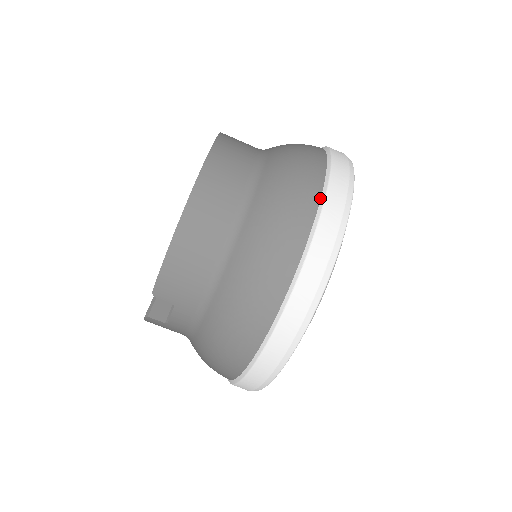
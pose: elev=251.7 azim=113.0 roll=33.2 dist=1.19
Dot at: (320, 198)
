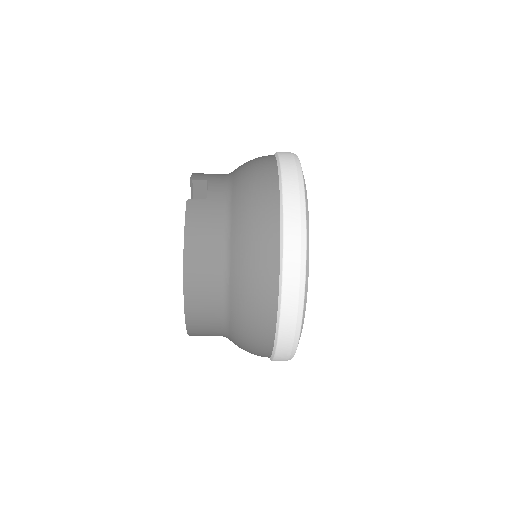
Dot at: (273, 348)
